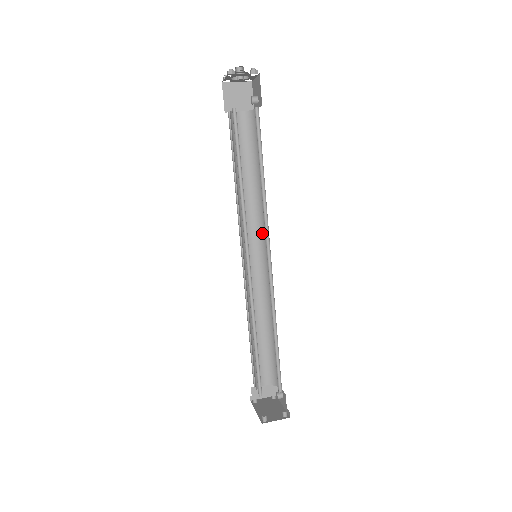
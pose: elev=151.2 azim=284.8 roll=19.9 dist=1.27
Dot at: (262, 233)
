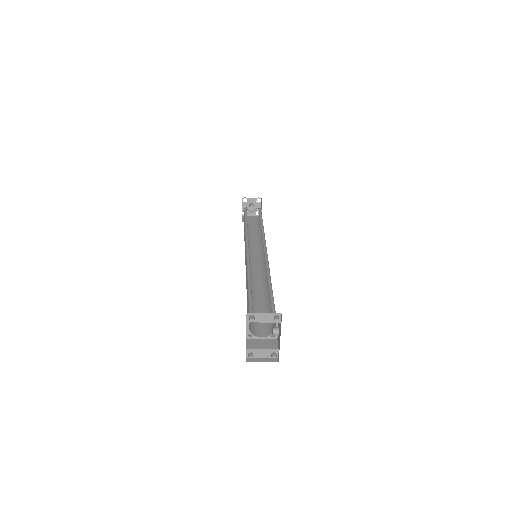
Dot at: (263, 254)
